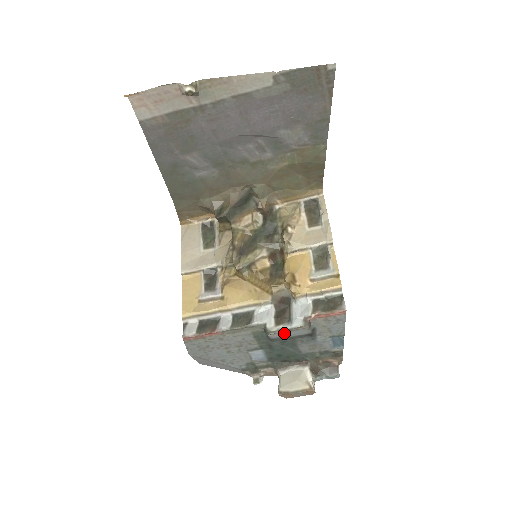
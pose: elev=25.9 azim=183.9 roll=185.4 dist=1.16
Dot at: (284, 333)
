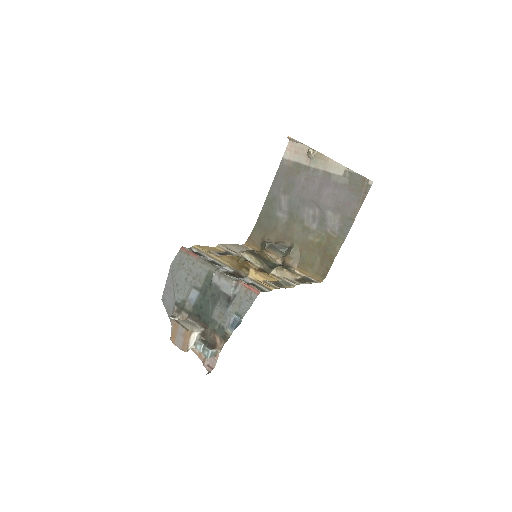
Dot at: (221, 279)
